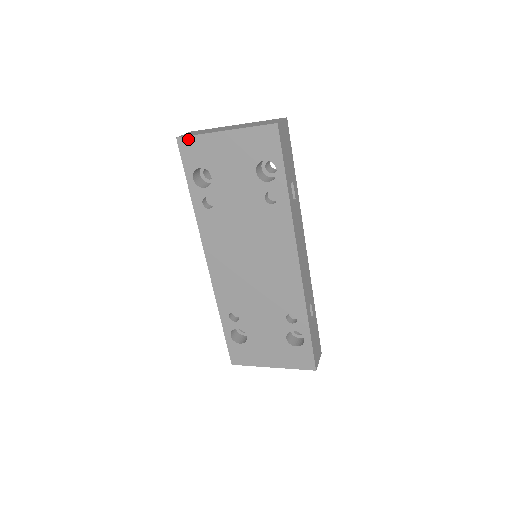
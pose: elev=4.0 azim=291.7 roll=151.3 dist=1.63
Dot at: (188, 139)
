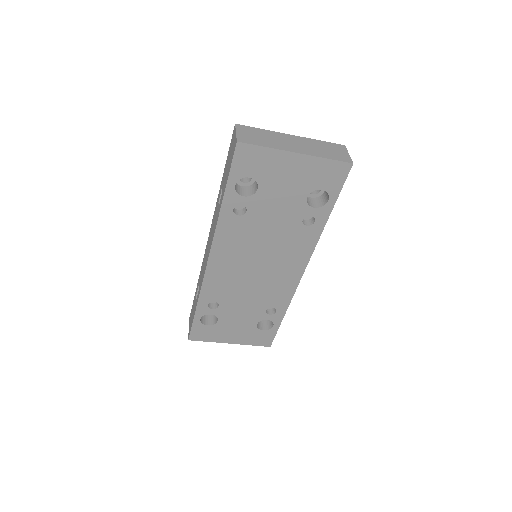
Dot at: (251, 147)
